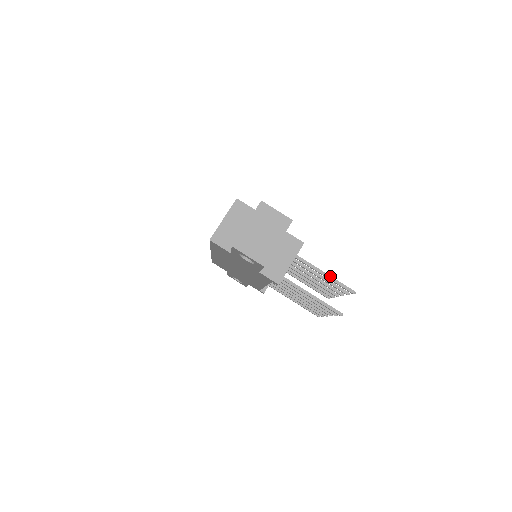
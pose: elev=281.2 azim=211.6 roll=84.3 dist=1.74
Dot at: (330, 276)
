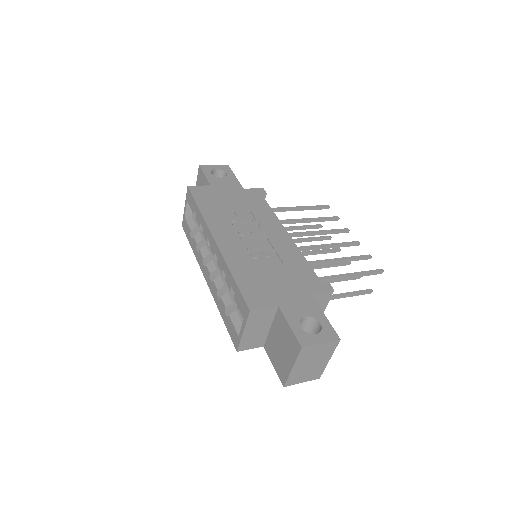
Dot at: (357, 275)
